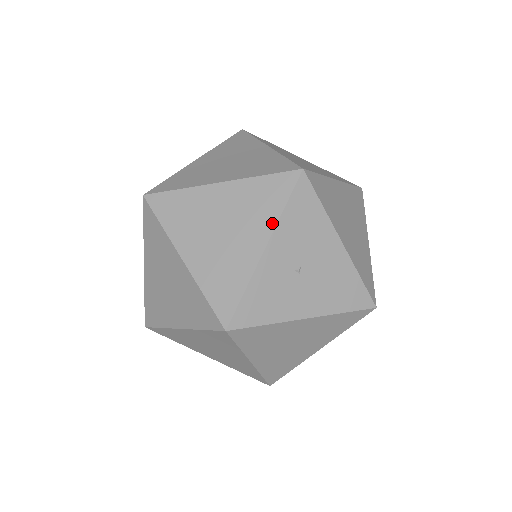
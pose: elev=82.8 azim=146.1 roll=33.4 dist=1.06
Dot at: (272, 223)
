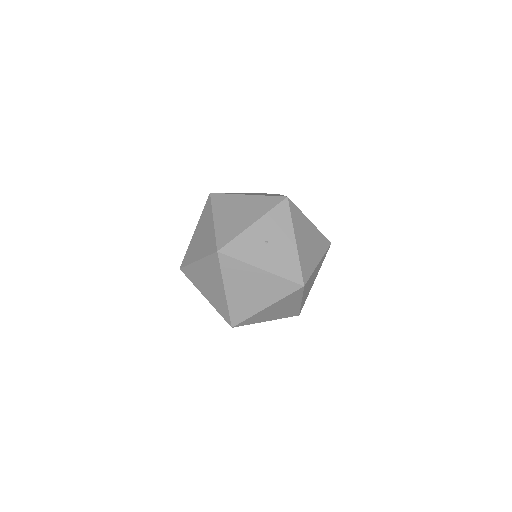
Dot at: (262, 214)
